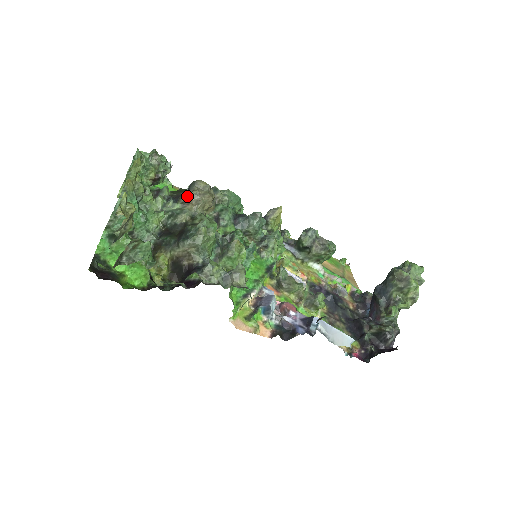
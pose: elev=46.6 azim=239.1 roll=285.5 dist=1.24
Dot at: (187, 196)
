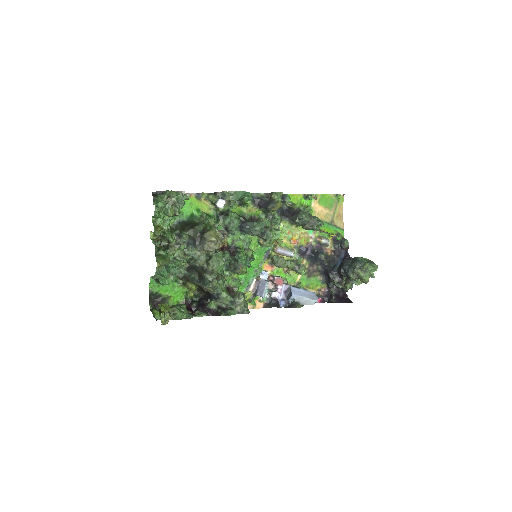
Dot at: (201, 246)
